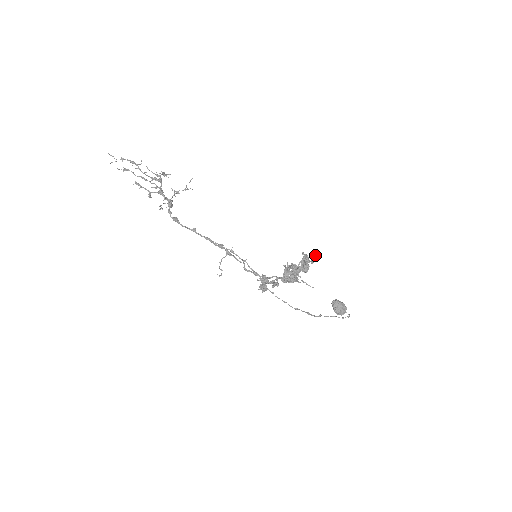
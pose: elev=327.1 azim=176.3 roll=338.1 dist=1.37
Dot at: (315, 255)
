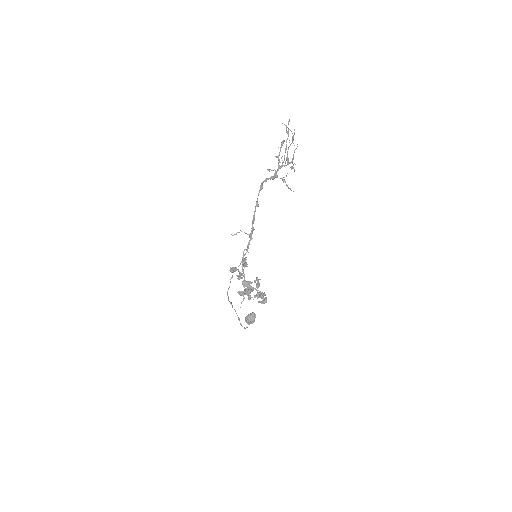
Dot at: occluded
